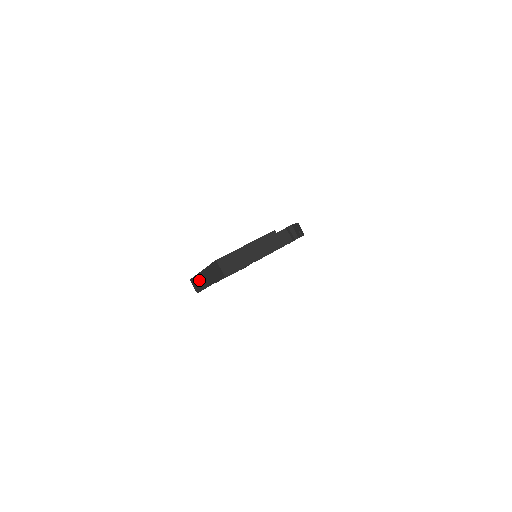
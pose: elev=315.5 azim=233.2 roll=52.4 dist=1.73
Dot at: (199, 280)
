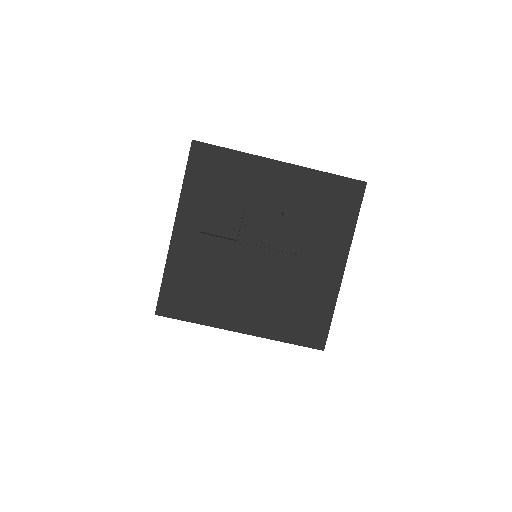
Dot at: occluded
